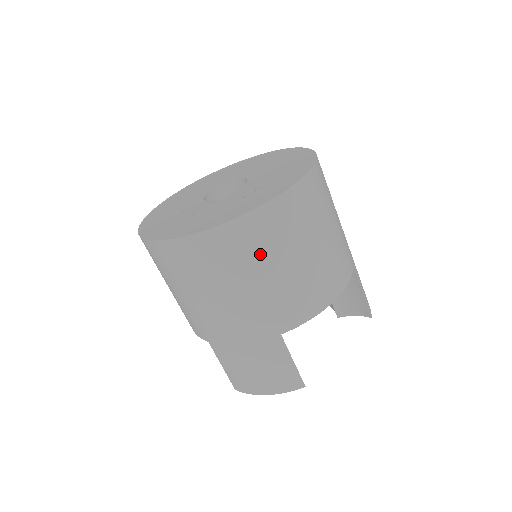
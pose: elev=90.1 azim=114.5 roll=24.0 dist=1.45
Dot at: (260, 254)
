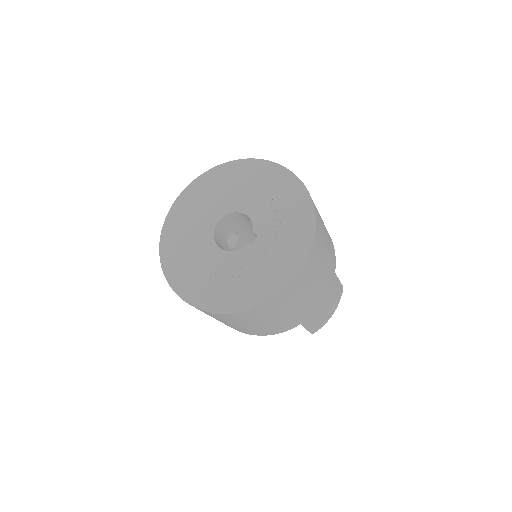
Dot at: (323, 239)
